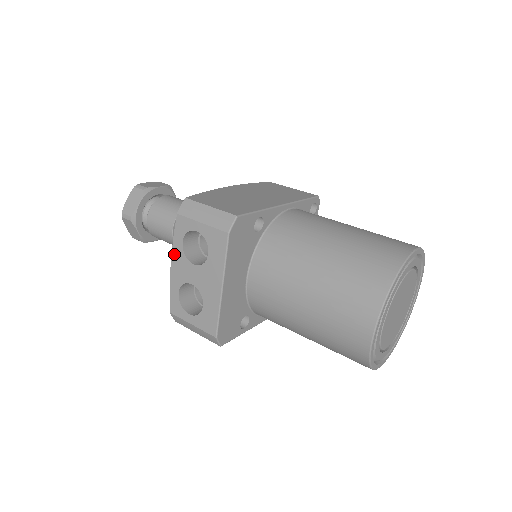
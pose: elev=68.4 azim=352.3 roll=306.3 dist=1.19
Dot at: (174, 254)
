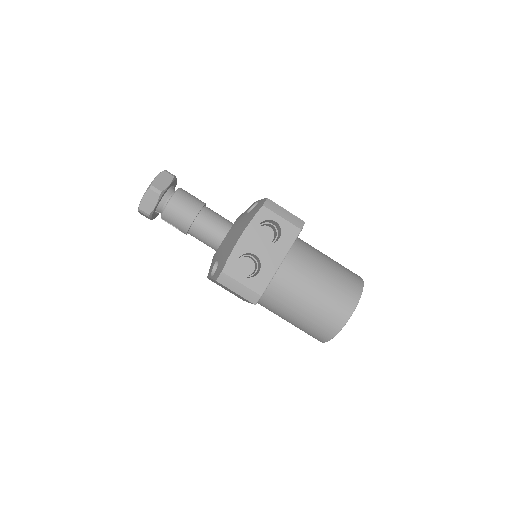
Dot at: (247, 231)
